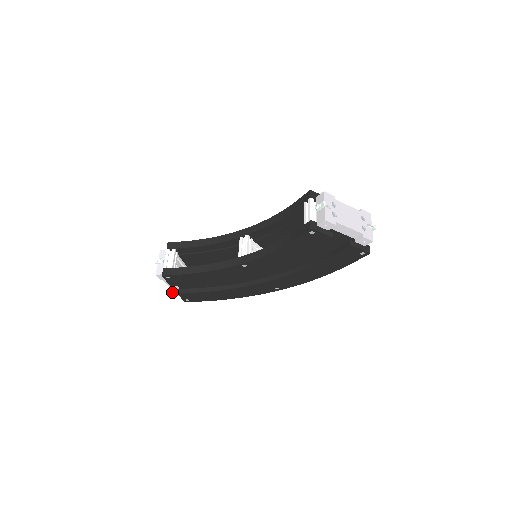
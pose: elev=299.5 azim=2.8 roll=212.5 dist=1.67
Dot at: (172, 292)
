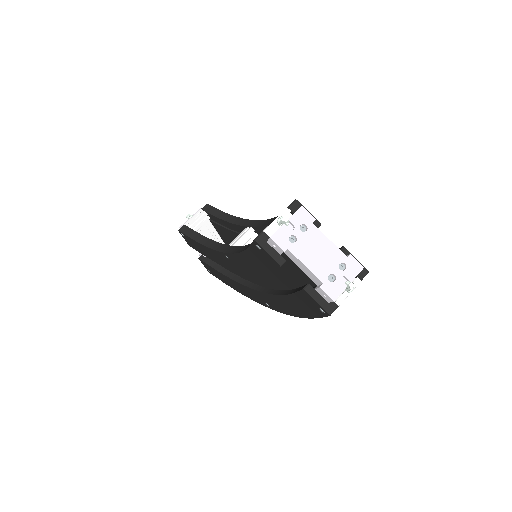
Dot at: (200, 255)
